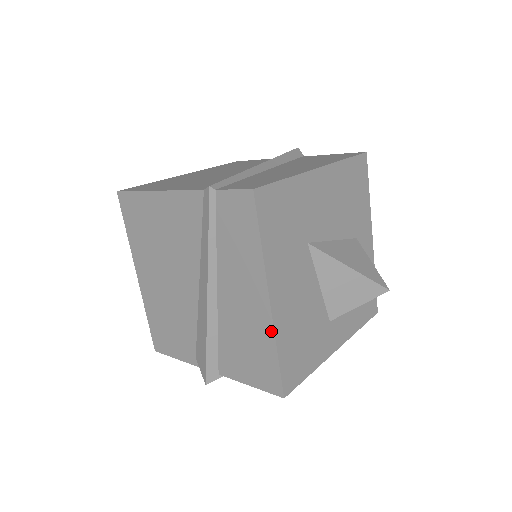
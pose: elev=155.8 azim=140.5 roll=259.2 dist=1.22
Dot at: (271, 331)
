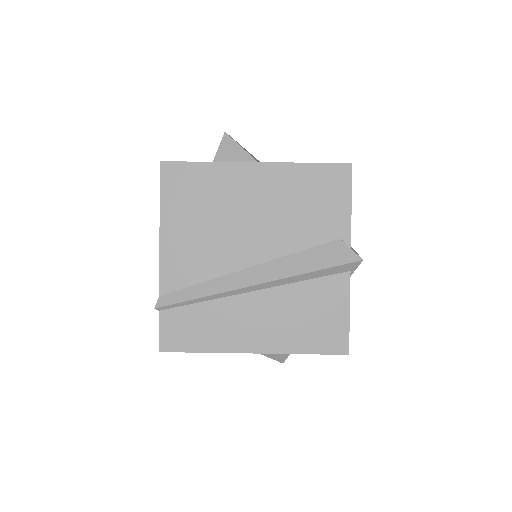
Dot at: occluded
